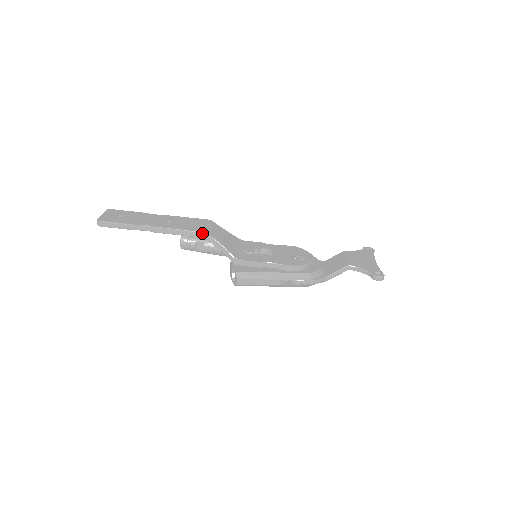
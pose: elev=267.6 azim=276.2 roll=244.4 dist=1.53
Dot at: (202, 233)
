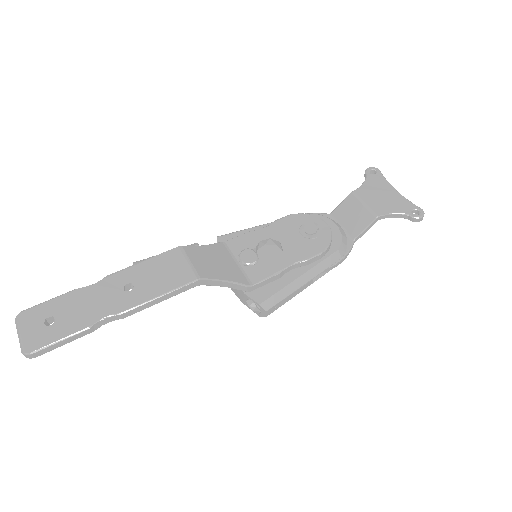
Dot at: (192, 283)
